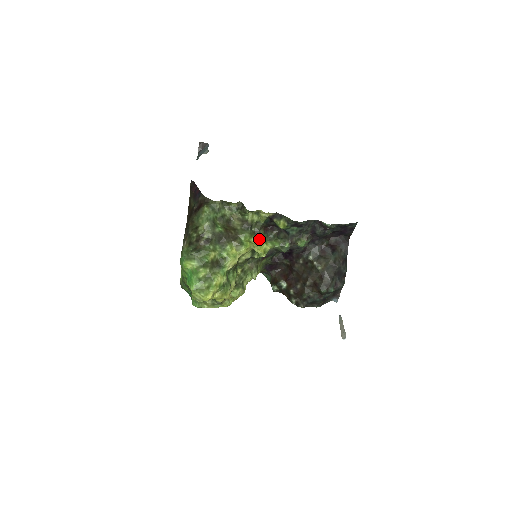
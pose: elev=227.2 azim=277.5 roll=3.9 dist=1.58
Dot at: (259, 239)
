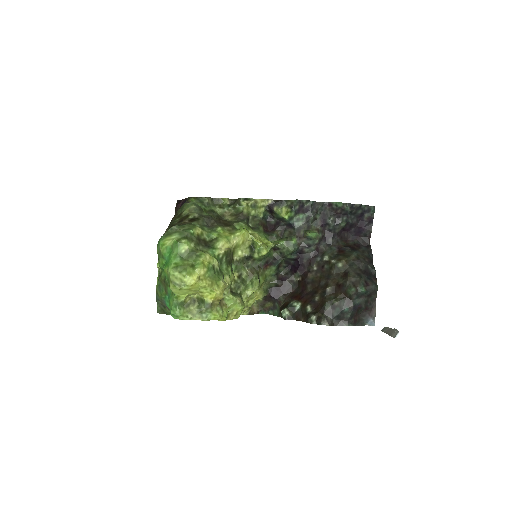
Dot at: (258, 233)
